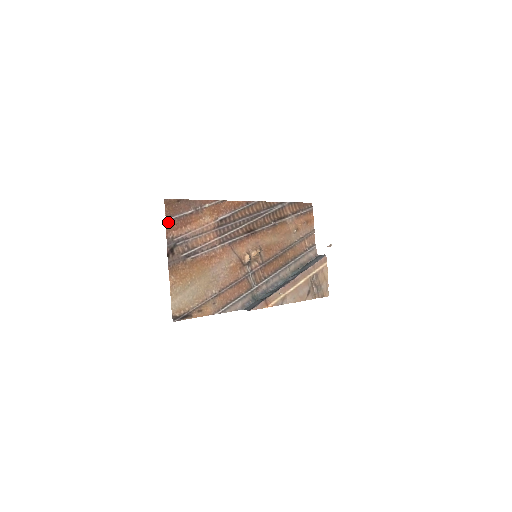
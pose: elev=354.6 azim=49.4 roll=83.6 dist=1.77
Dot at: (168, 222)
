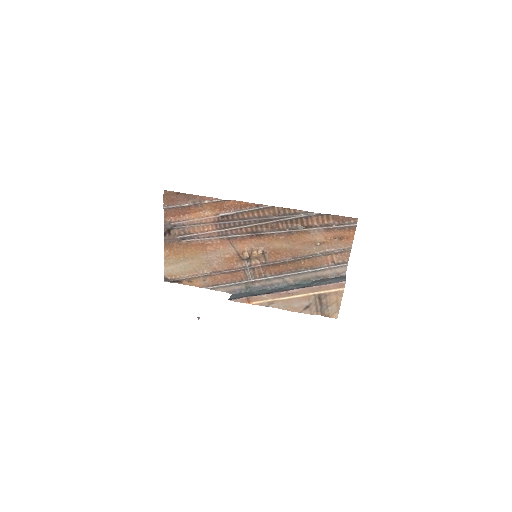
Dot at: (166, 209)
